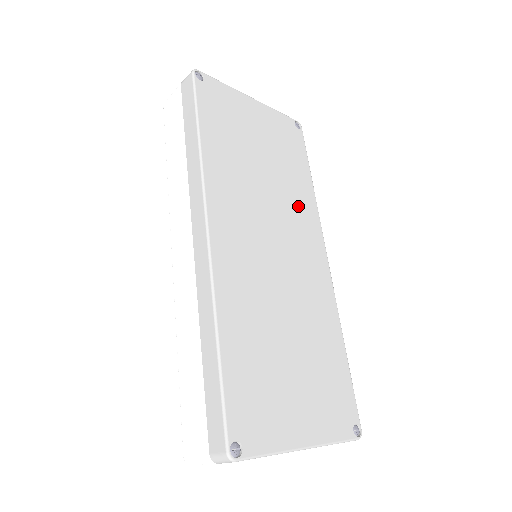
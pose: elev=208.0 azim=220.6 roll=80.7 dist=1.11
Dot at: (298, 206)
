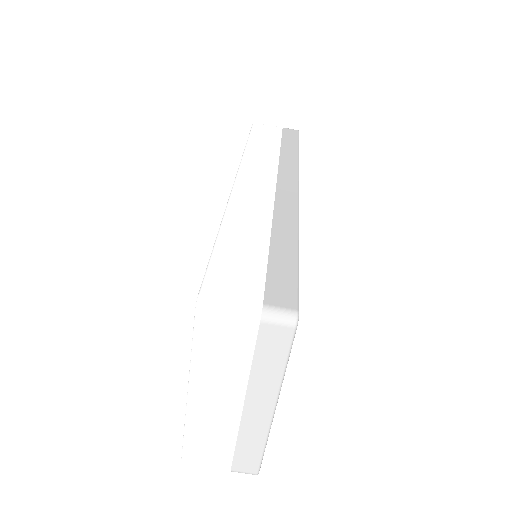
Dot at: occluded
